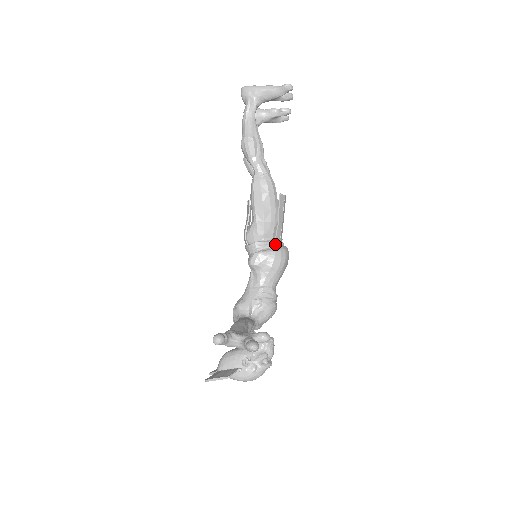
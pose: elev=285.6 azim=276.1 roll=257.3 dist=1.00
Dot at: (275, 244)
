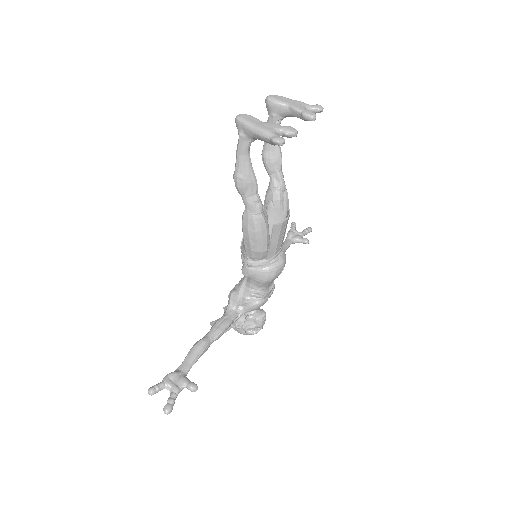
Dot at: (264, 265)
